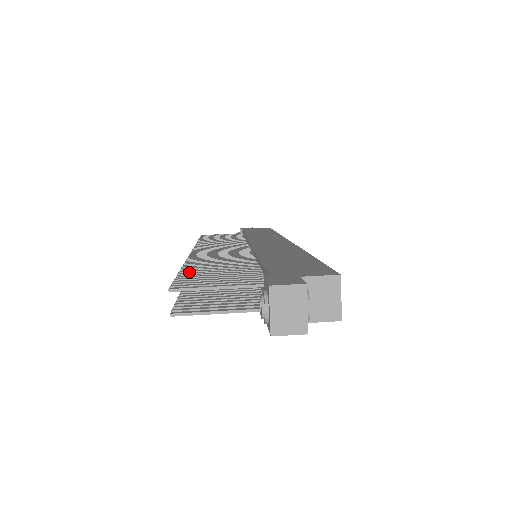
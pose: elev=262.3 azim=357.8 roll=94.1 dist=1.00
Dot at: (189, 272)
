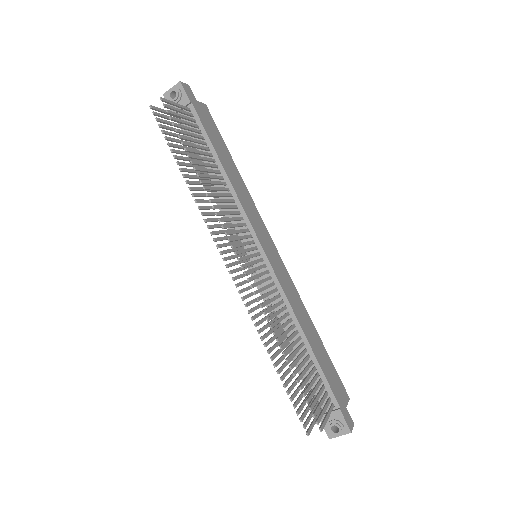
Dot at: (299, 377)
